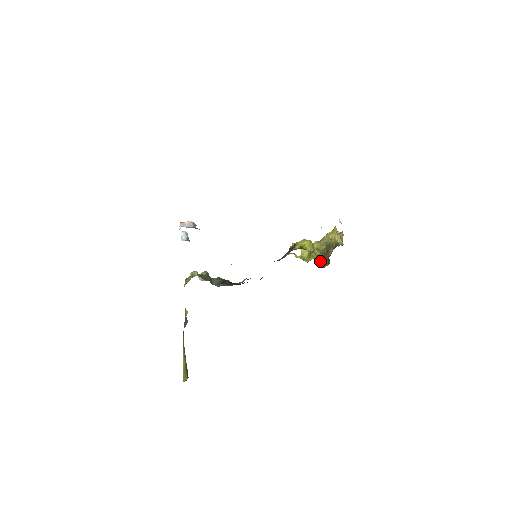
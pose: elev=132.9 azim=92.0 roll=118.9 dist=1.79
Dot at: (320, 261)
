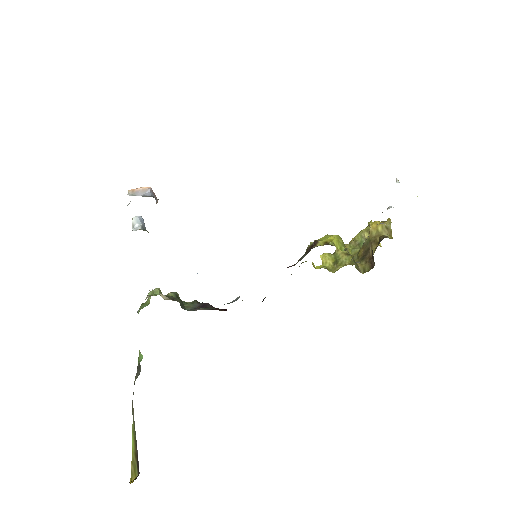
Dot at: (357, 265)
